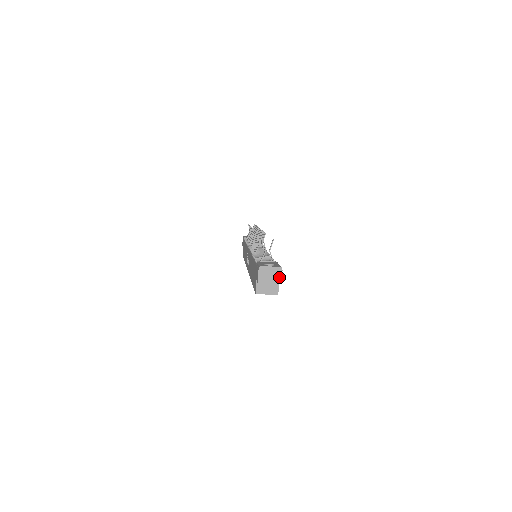
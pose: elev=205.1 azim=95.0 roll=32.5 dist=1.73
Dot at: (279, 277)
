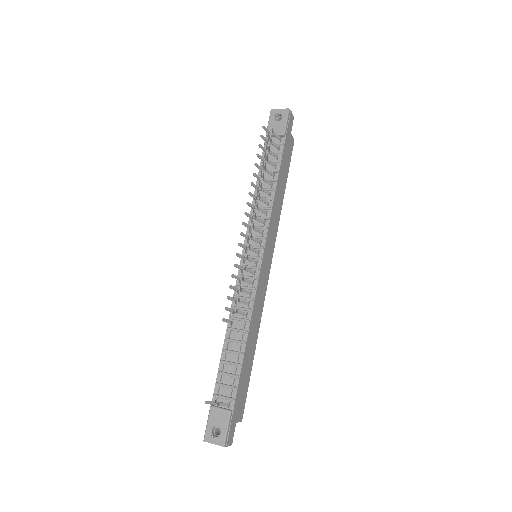
Dot at: (226, 445)
